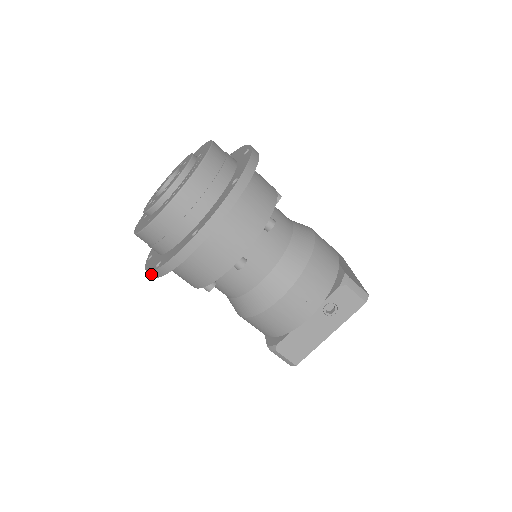
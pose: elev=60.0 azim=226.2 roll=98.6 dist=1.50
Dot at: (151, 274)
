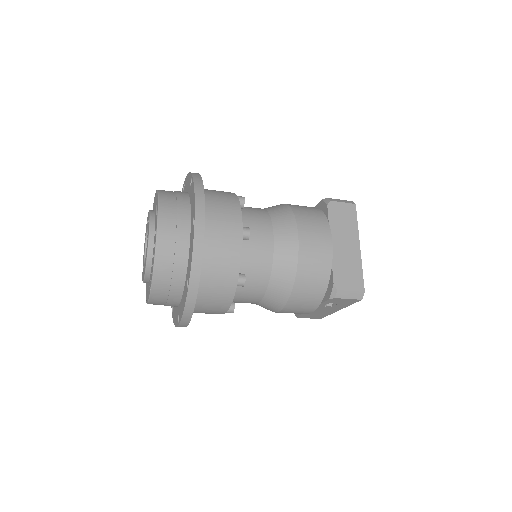
Dot at: occluded
